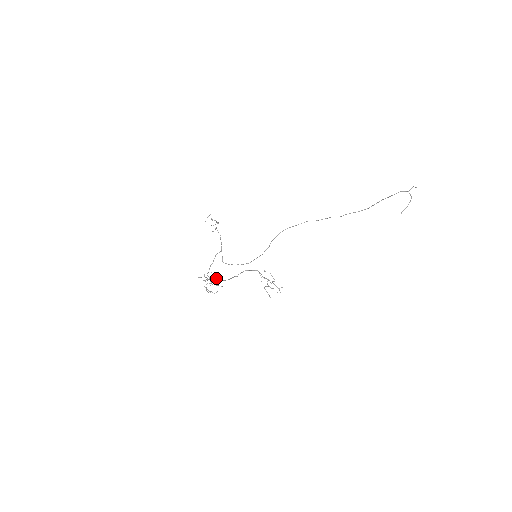
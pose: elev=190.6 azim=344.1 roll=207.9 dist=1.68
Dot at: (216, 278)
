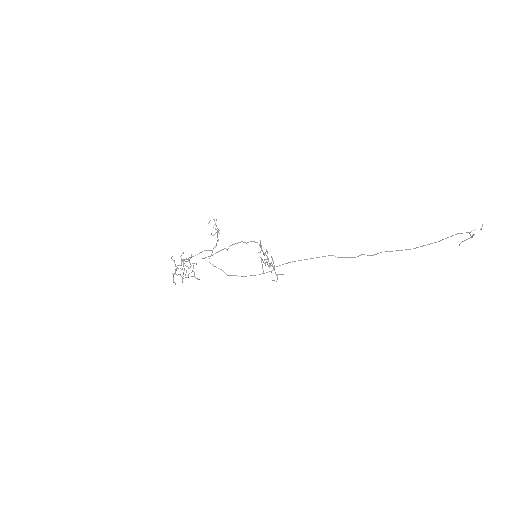
Dot at: (192, 270)
